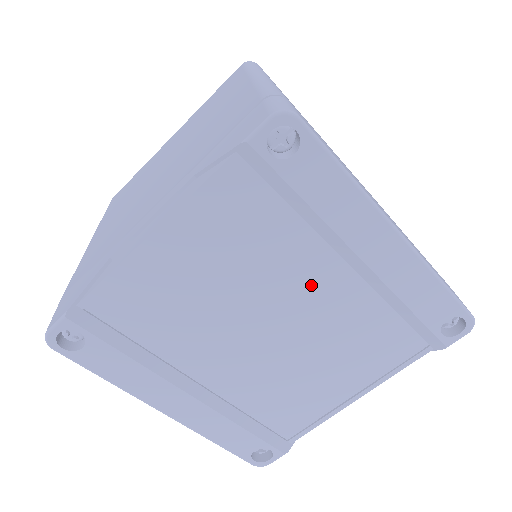
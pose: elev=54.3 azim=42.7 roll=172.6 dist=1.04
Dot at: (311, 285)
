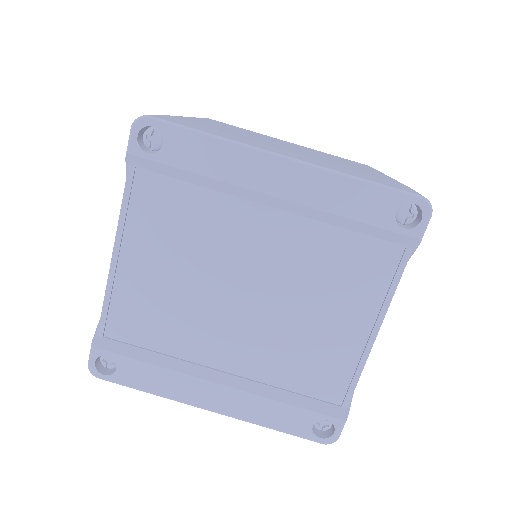
Dot at: (252, 240)
